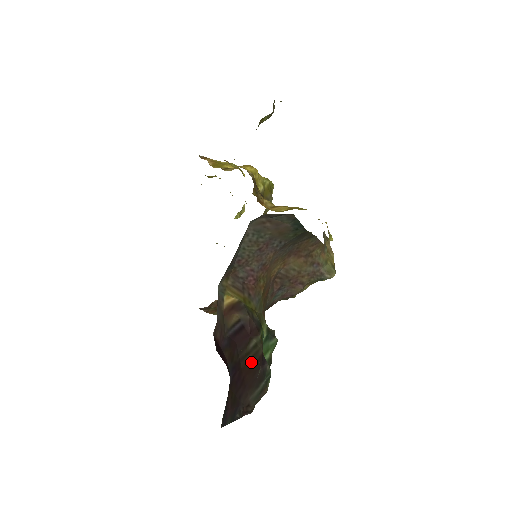
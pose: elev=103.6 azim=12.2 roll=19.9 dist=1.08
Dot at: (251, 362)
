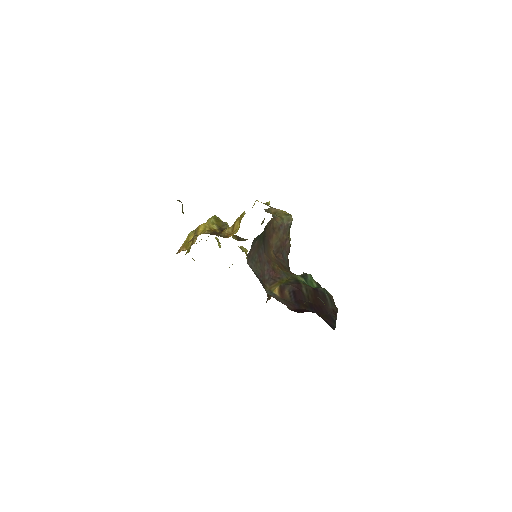
Dot at: (313, 297)
